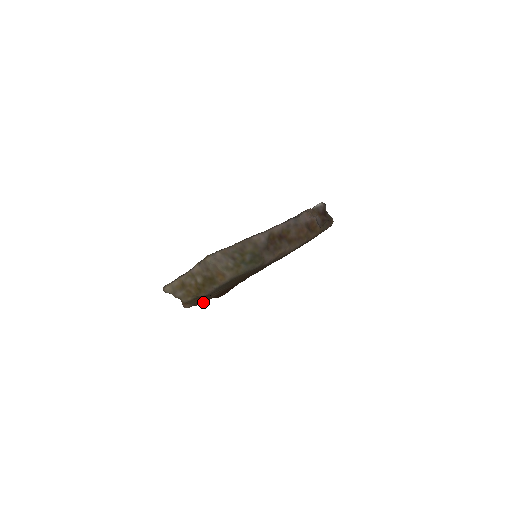
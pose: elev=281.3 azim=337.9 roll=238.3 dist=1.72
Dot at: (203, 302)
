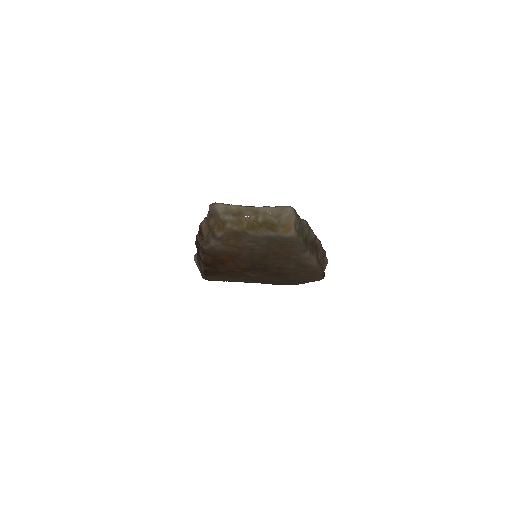
Dot at: (216, 247)
